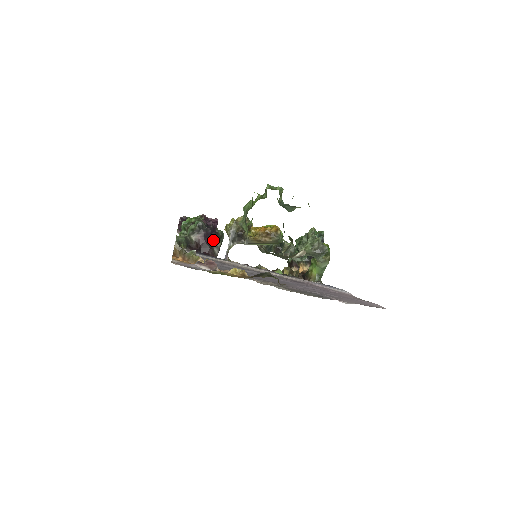
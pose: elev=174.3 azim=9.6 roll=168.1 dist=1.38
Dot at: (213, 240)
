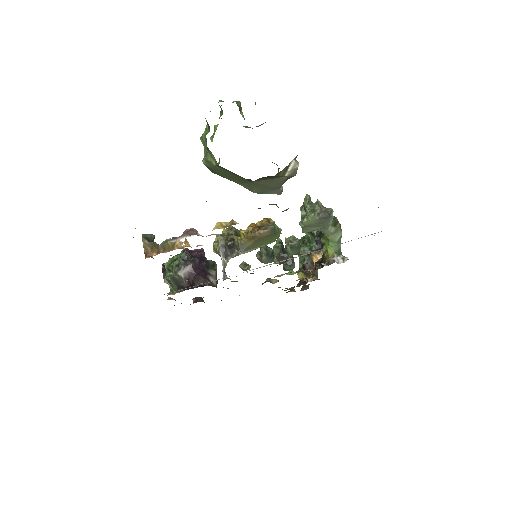
Dot at: (205, 270)
